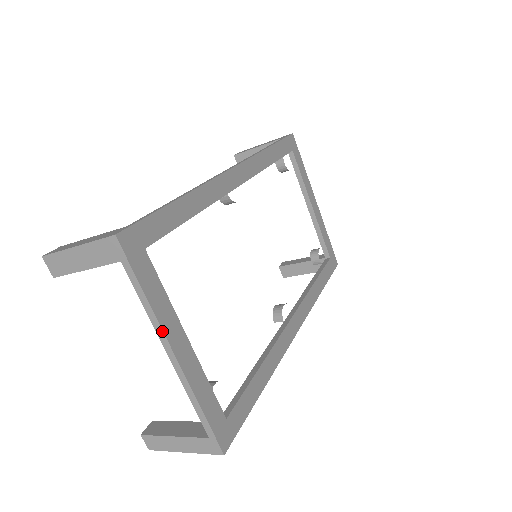
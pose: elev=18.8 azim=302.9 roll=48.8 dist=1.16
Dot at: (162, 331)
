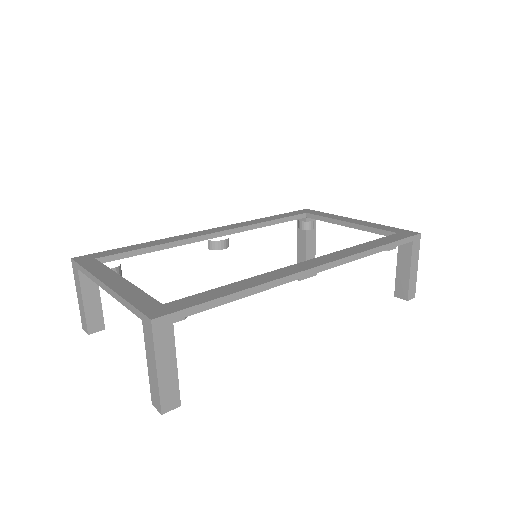
Dot at: (96, 278)
